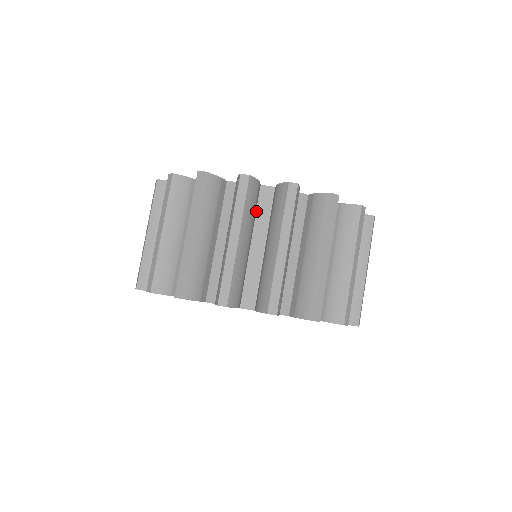
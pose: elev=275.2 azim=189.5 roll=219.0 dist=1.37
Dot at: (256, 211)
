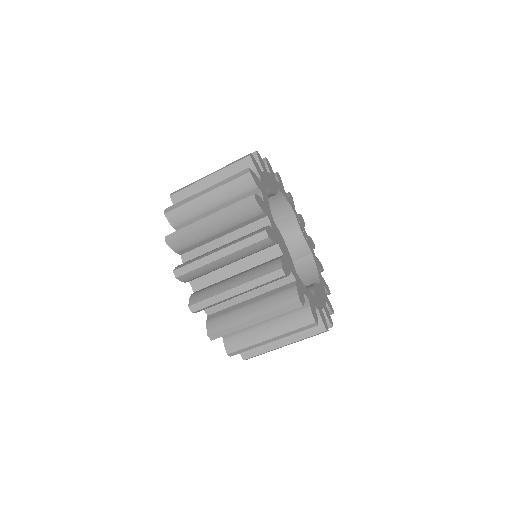
Dot at: occluded
